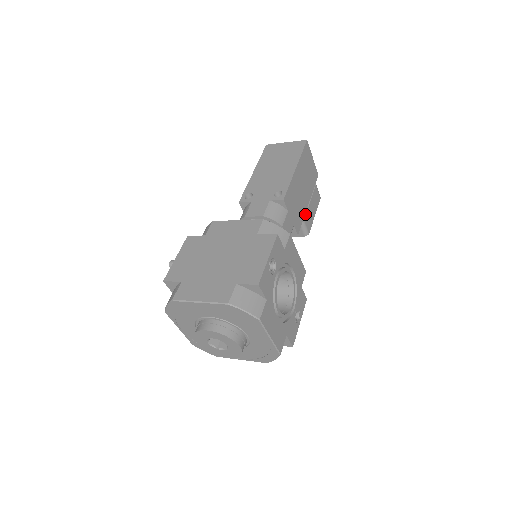
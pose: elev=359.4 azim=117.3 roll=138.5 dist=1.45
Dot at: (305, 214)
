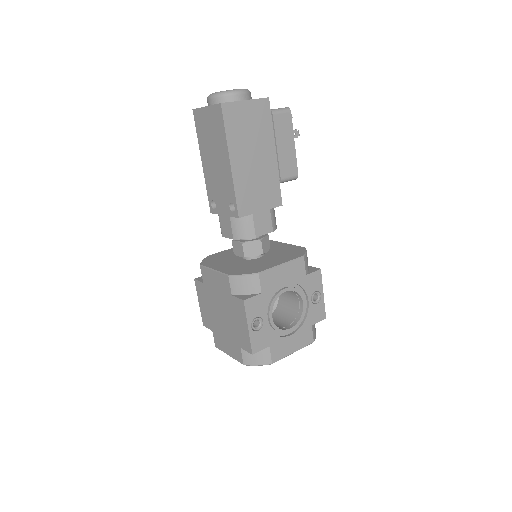
Dot at: (279, 170)
